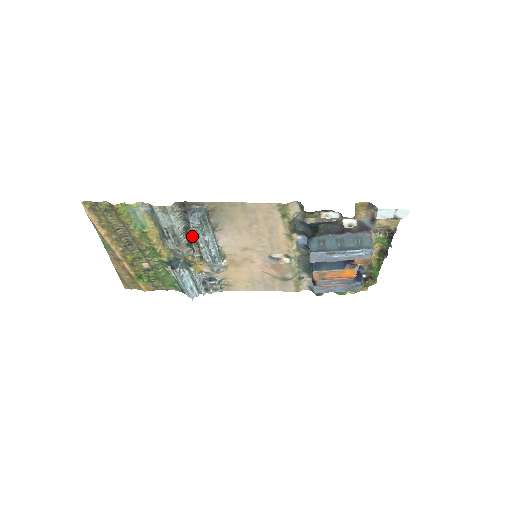
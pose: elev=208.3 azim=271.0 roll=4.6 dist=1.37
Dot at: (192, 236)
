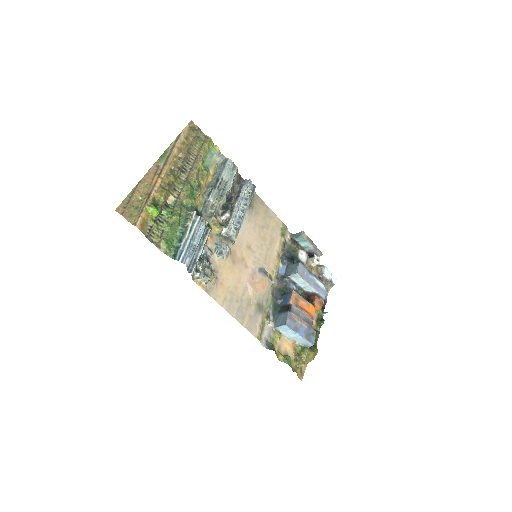
Dot at: (234, 198)
